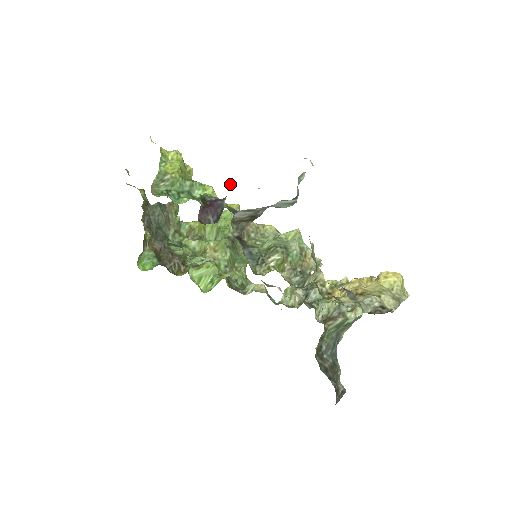
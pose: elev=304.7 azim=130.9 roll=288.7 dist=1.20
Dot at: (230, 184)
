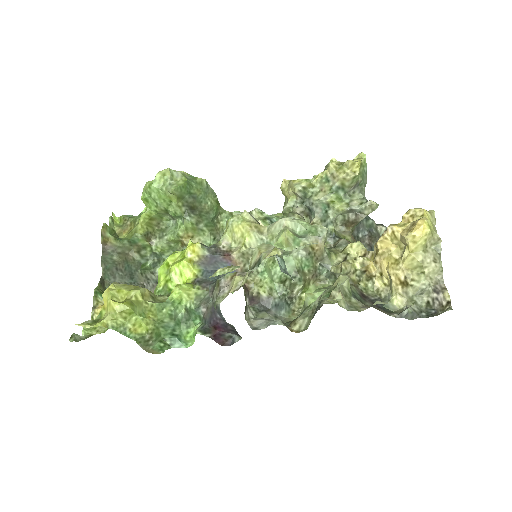
Dot at: occluded
